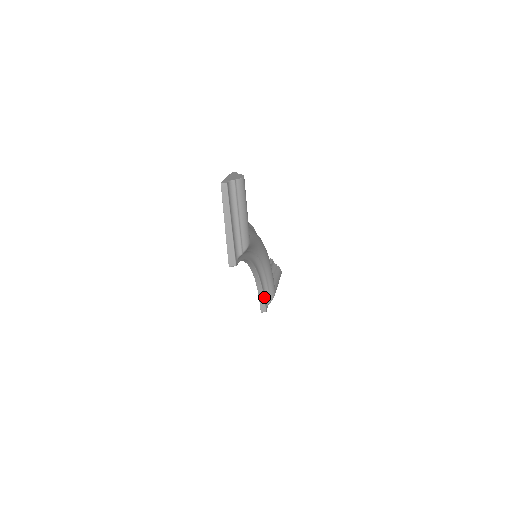
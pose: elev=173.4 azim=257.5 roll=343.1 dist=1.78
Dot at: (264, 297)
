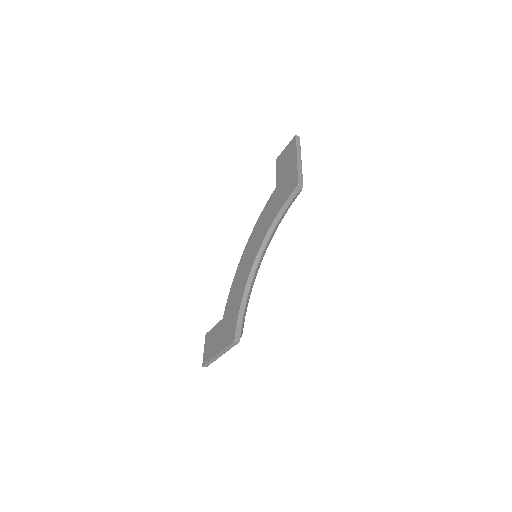
Dot at: (242, 320)
